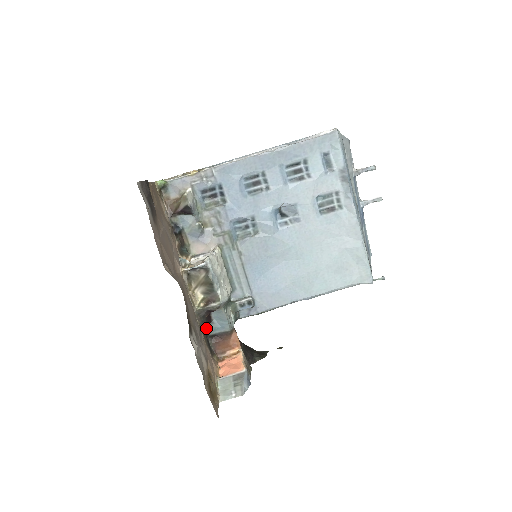
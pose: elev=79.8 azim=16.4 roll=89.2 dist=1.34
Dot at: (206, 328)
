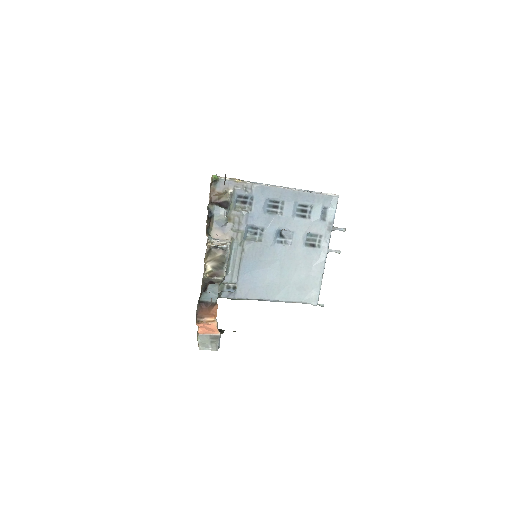
Dot at: (201, 294)
